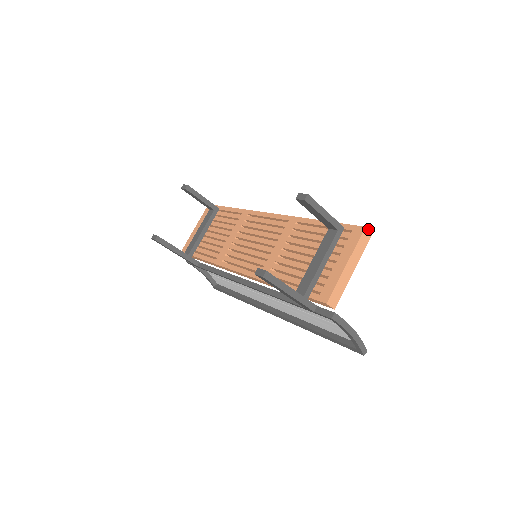
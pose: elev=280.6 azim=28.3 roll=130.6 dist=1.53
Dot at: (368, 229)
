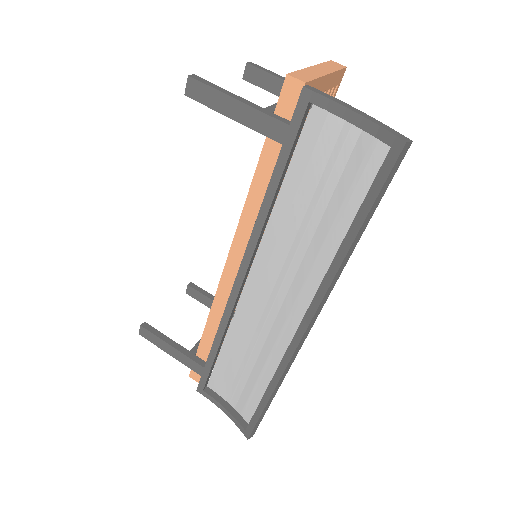
Dot at: (337, 63)
